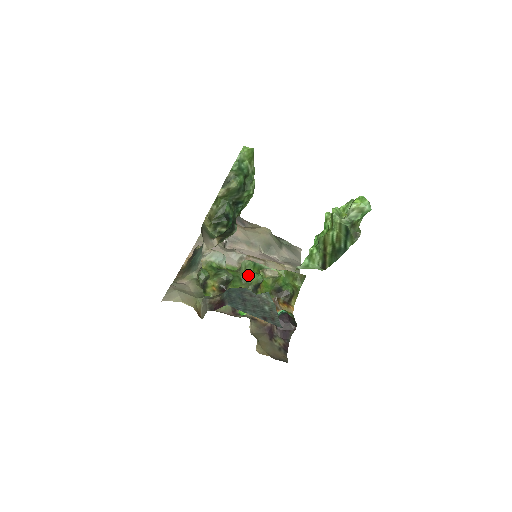
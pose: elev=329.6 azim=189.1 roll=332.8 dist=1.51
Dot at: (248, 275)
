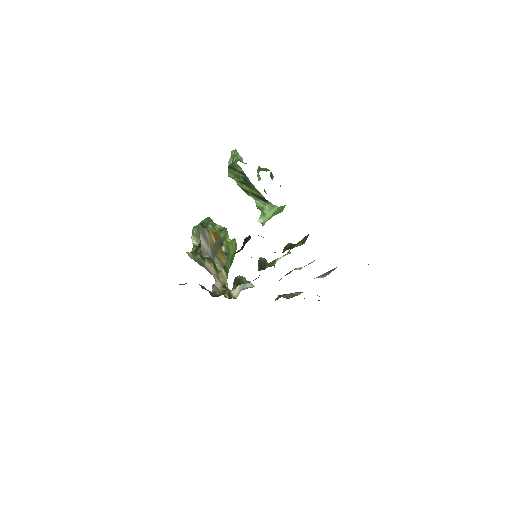
Dot at: occluded
